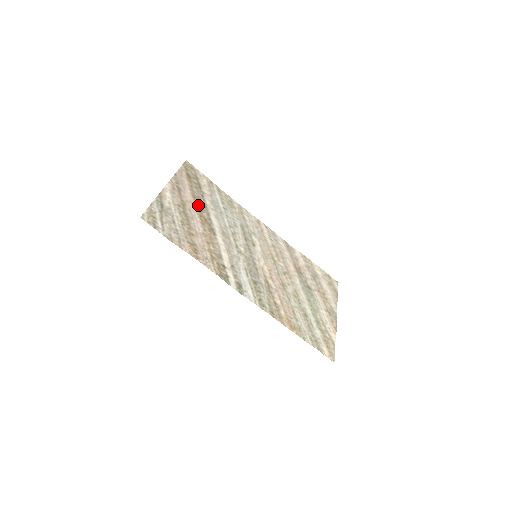
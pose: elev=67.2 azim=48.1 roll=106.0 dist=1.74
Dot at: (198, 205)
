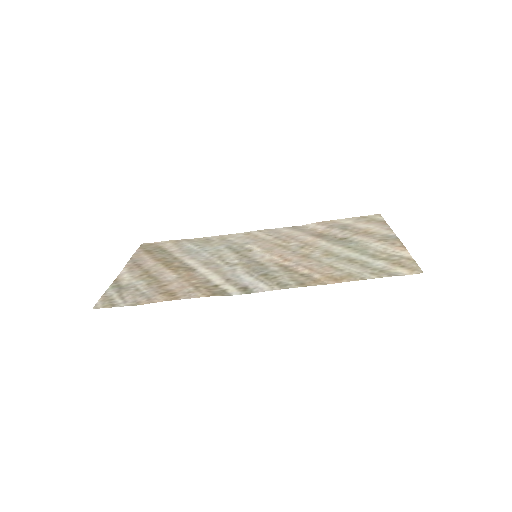
Dot at: (165, 263)
